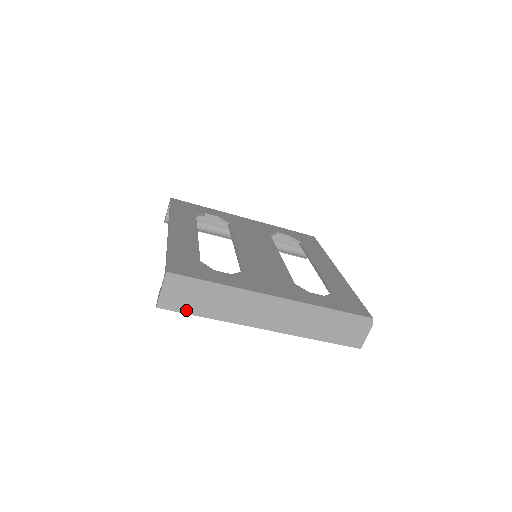
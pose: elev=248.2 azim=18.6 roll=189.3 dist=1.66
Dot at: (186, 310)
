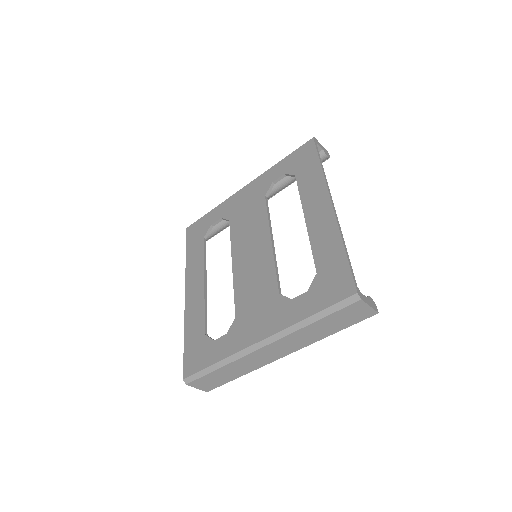
Dot at: (222, 383)
